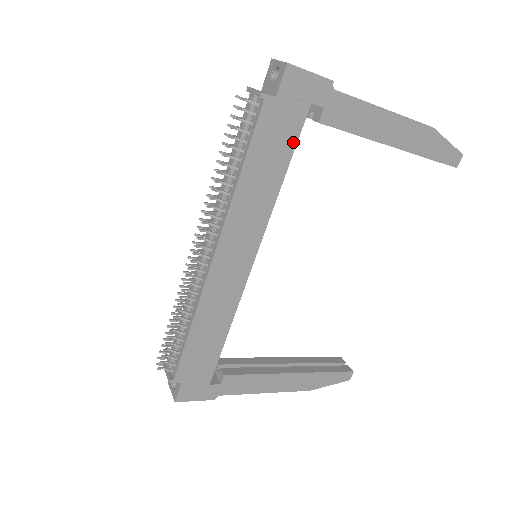
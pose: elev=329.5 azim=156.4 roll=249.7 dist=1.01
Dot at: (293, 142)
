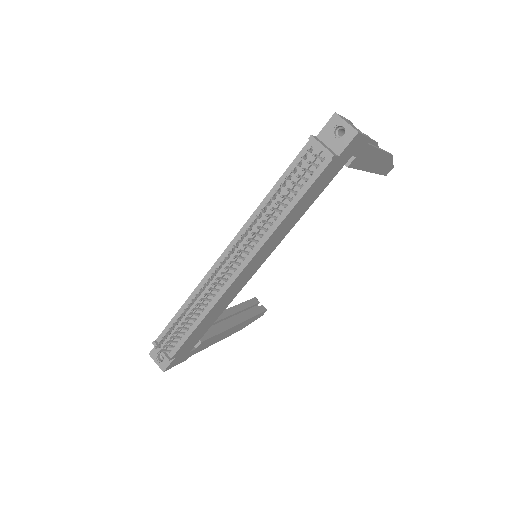
Dot at: (328, 183)
